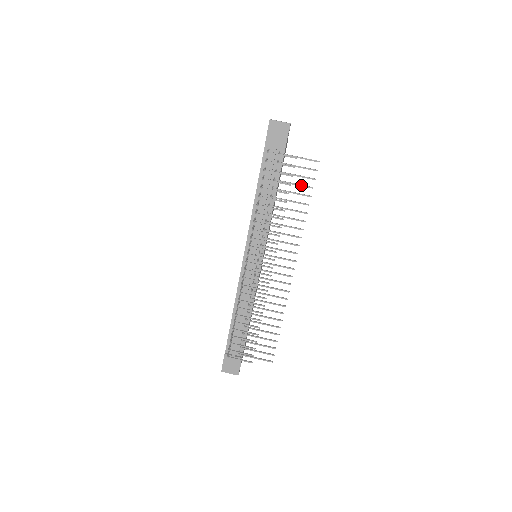
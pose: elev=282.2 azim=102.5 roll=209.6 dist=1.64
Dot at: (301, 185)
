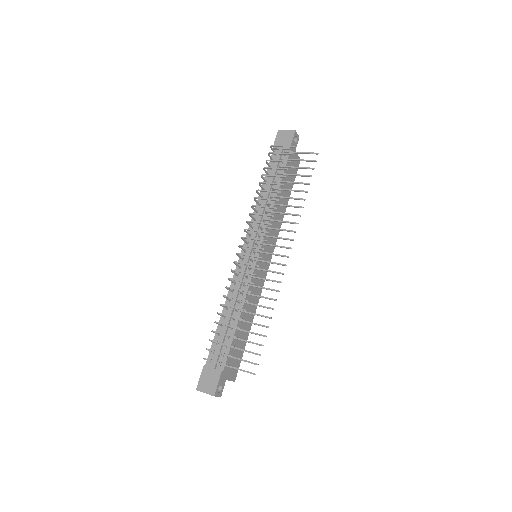
Dot at: (301, 175)
